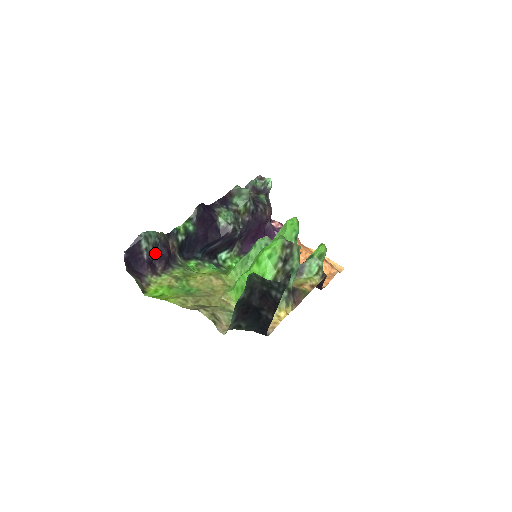
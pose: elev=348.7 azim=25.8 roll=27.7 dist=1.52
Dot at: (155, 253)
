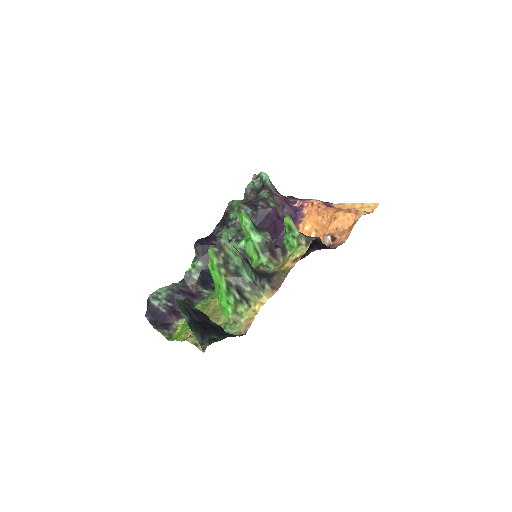
Dot at: (174, 302)
